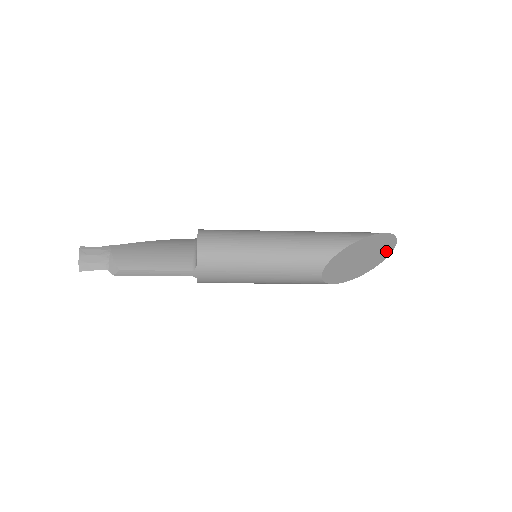
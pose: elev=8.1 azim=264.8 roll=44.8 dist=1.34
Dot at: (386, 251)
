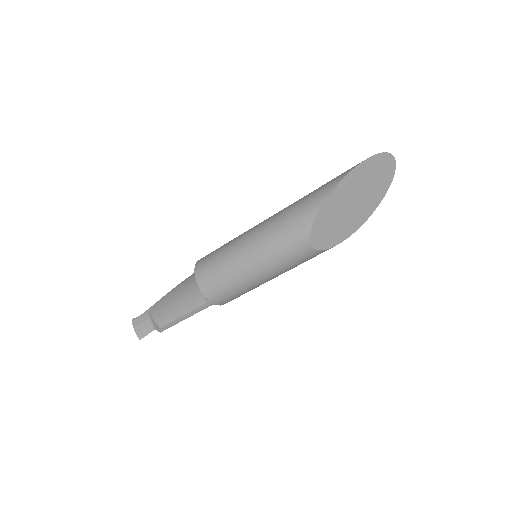
Dot at: (385, 172)
